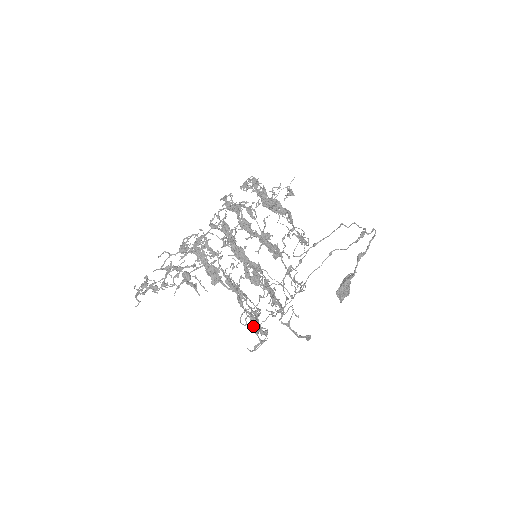
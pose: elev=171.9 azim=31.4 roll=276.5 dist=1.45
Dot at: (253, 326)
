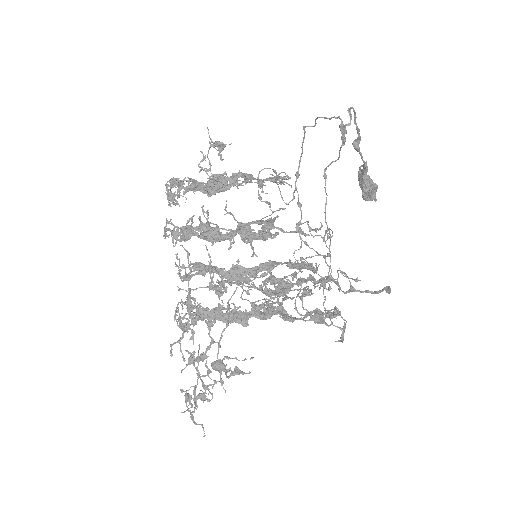
Dot at: (321, 323)
